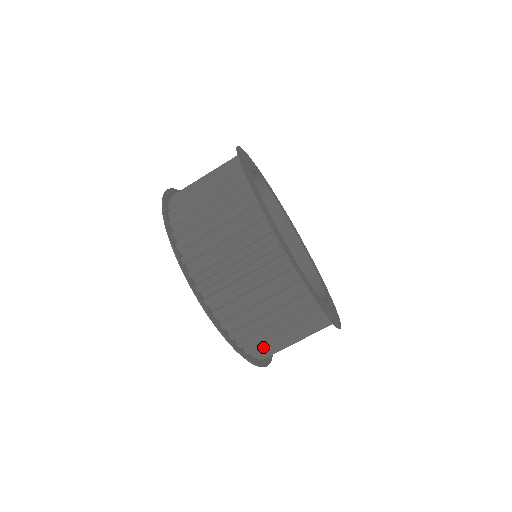
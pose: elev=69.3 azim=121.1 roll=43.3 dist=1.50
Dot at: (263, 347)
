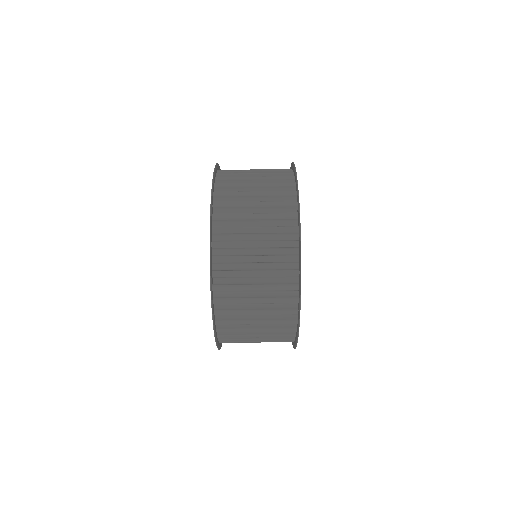
Dot at: occluded
